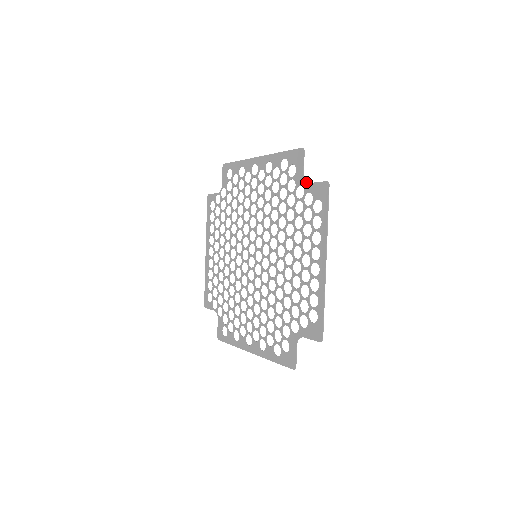
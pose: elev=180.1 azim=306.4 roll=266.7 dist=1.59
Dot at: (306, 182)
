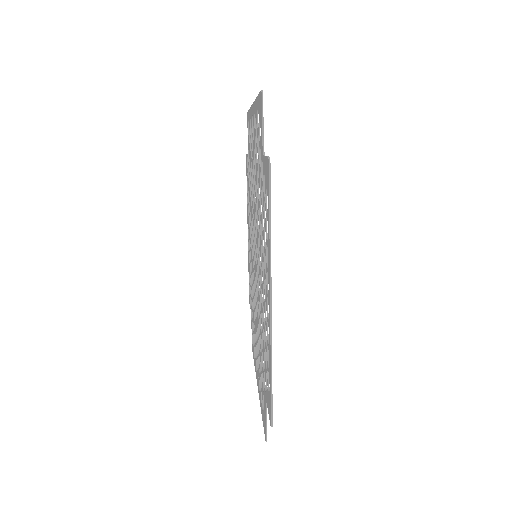
Dot at: (262, 154)
